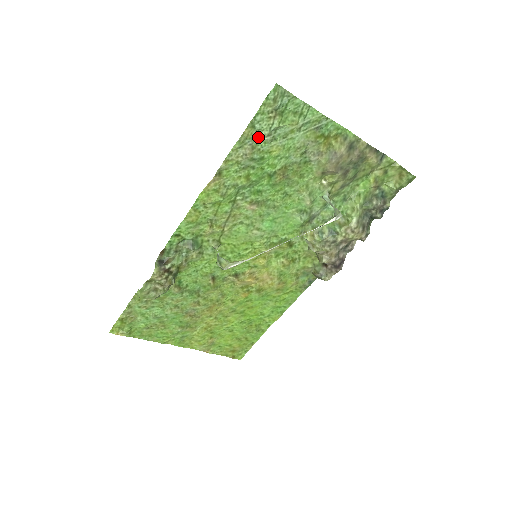
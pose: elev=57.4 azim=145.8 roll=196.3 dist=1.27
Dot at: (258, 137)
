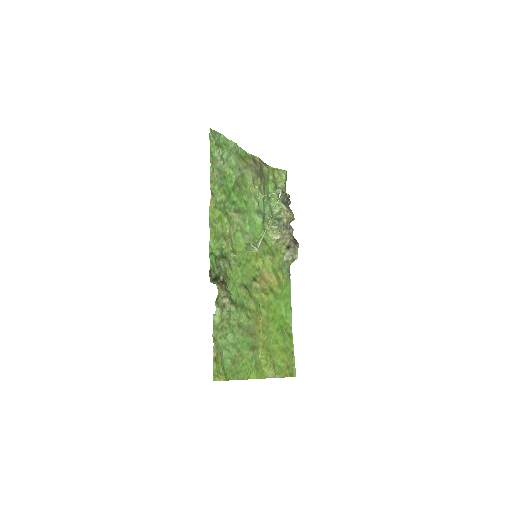
Dot at: (217, 162)
